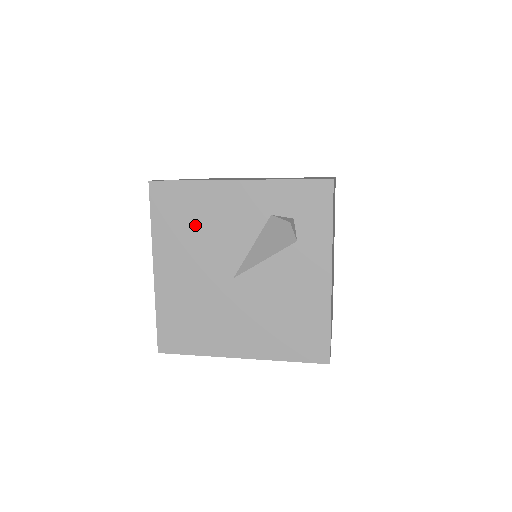
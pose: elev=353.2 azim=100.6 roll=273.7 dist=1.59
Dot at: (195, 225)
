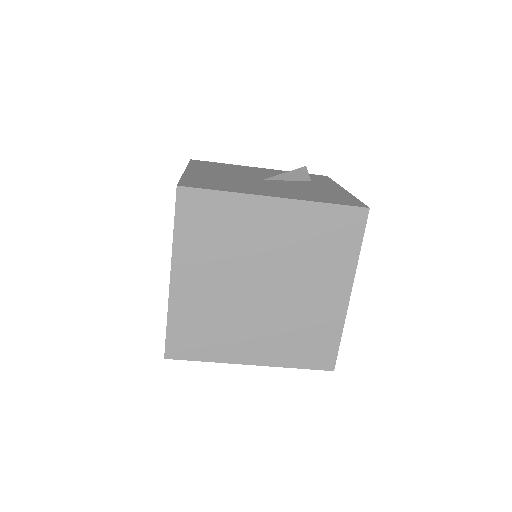
Dot at: (227, 169)
